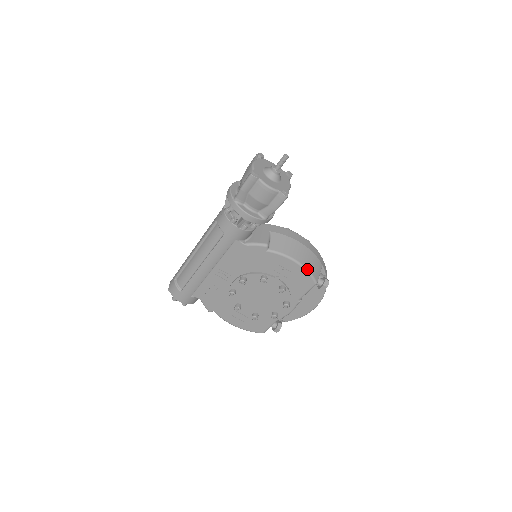
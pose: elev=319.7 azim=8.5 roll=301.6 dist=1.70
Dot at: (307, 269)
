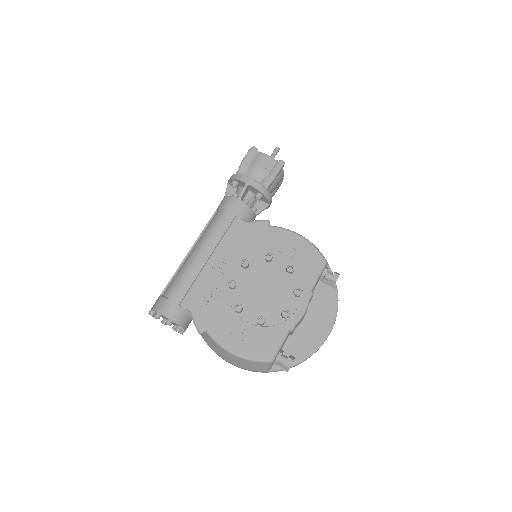
Dot at: (313, 244)
